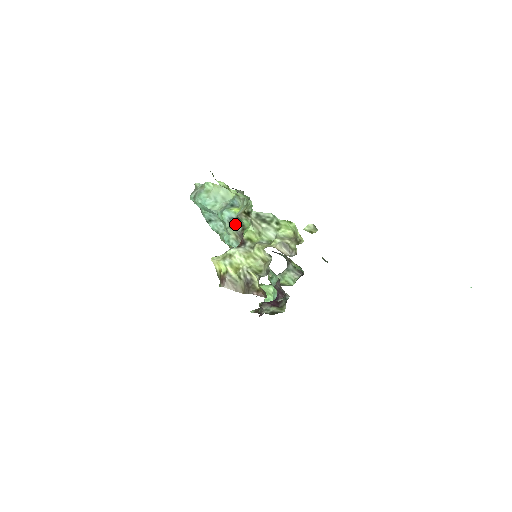
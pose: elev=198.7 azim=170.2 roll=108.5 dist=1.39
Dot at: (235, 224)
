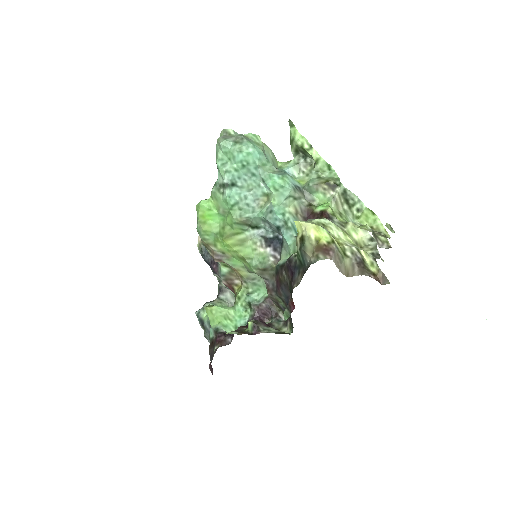
Dot at: (301, 195)
